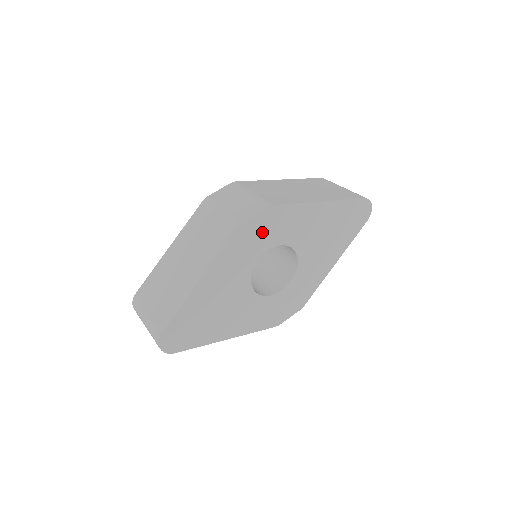
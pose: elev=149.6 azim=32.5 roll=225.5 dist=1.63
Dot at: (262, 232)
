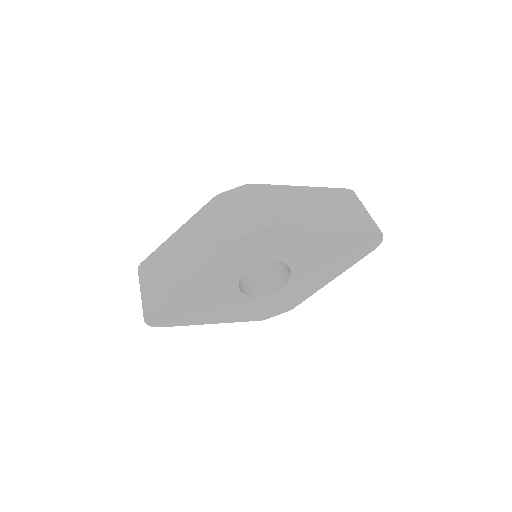
Dot at: (254, 248)
